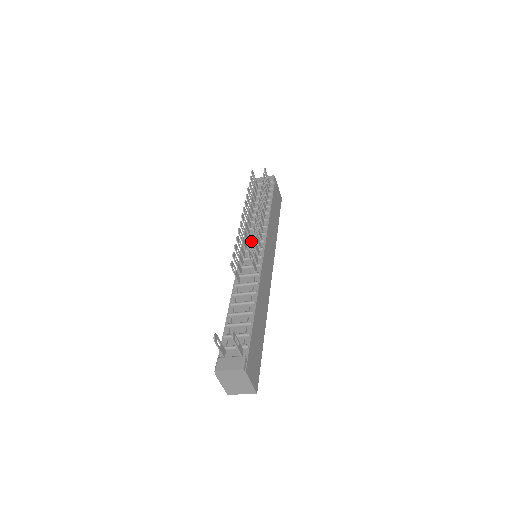
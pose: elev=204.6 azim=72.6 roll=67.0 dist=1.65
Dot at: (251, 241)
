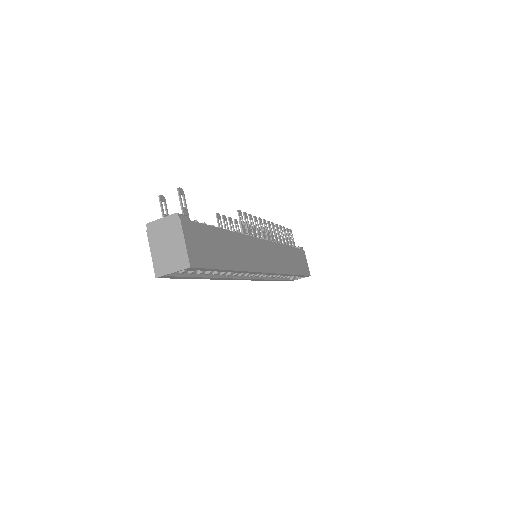
Dot at: occluded
